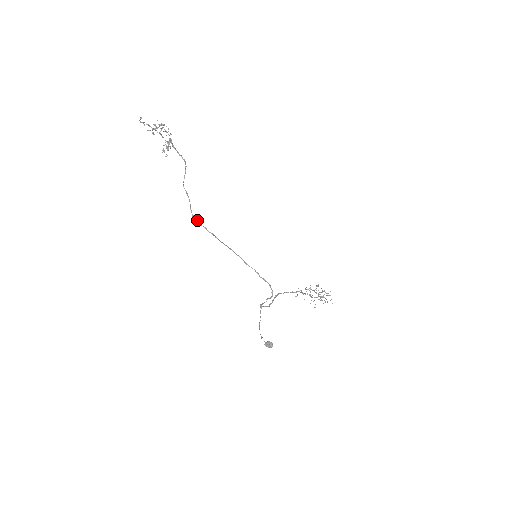
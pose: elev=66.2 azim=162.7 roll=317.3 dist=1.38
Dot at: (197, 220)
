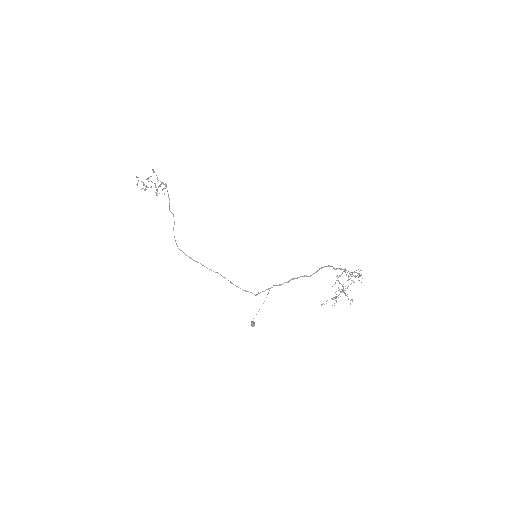
Dot at: (179, 249)
